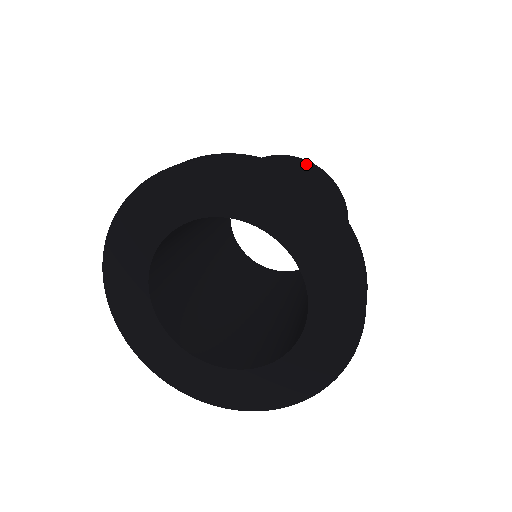
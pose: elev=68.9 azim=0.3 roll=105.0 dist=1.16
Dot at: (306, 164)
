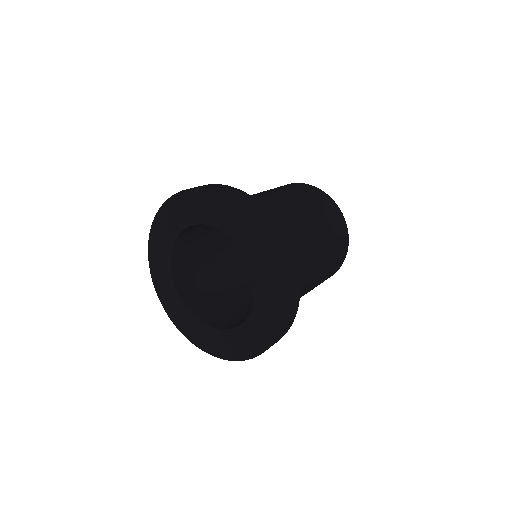
Dot at: (315, 193)
